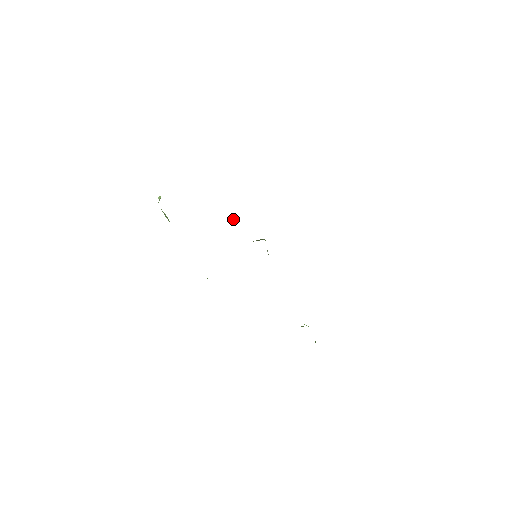
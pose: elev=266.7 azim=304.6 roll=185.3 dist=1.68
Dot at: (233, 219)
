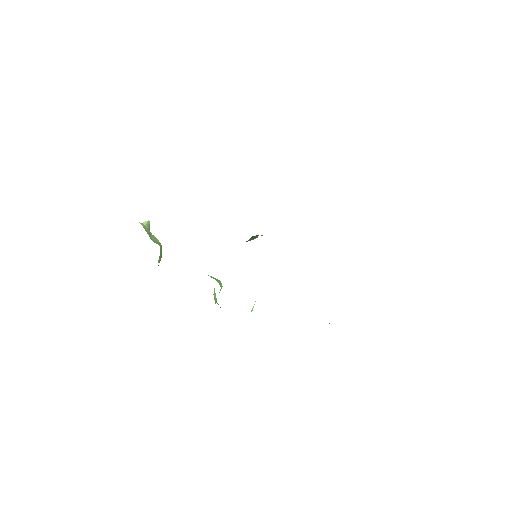
Dot at: occluded
